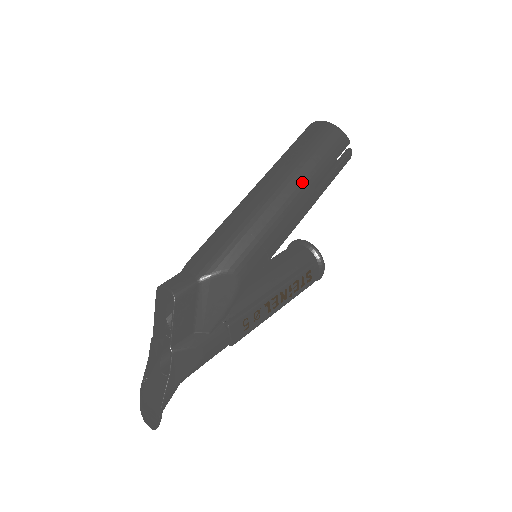
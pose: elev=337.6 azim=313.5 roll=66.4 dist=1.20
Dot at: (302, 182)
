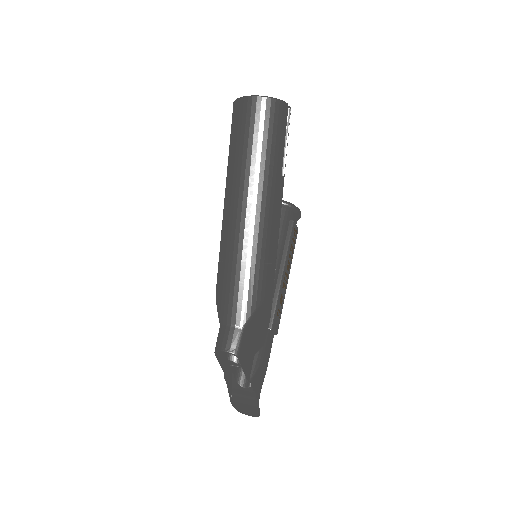
Dot at: (272, 183)
